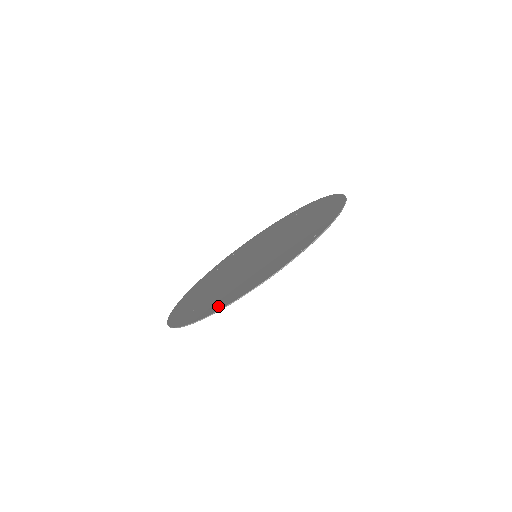
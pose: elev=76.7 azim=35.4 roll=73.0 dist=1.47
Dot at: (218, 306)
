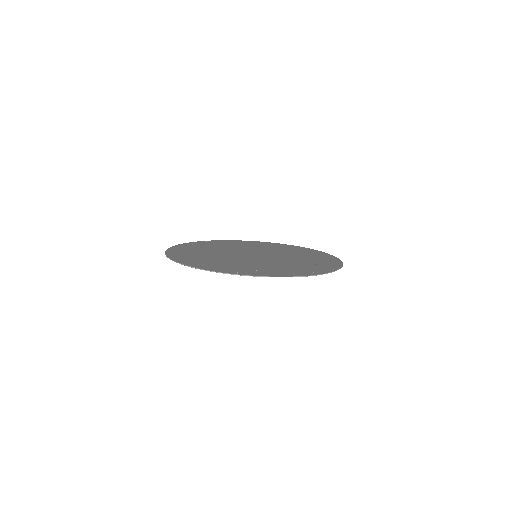
Dot at: (186, 261)
